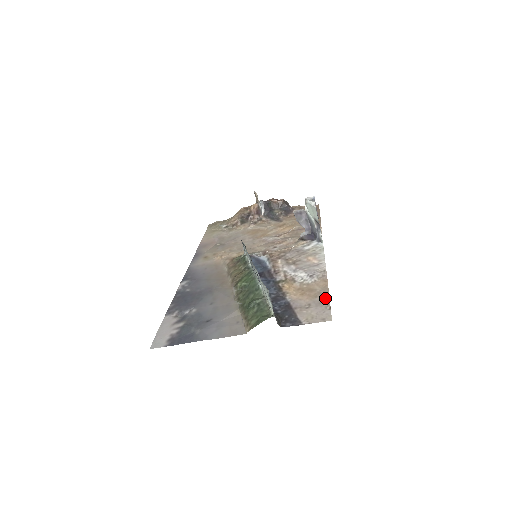
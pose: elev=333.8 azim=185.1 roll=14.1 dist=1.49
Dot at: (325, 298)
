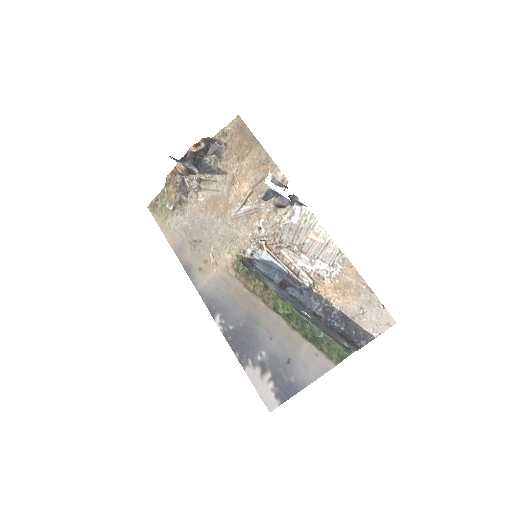
Dot at: (369, 293)
